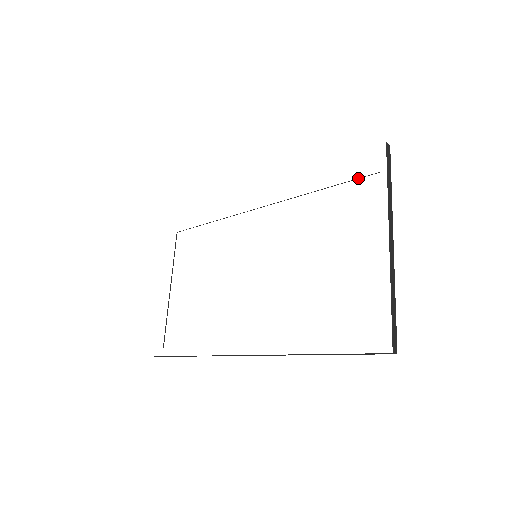
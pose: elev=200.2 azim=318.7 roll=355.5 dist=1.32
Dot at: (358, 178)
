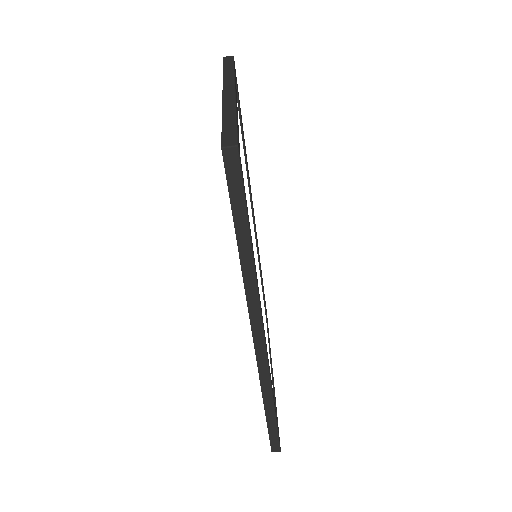
Dot at: (237, 102)
